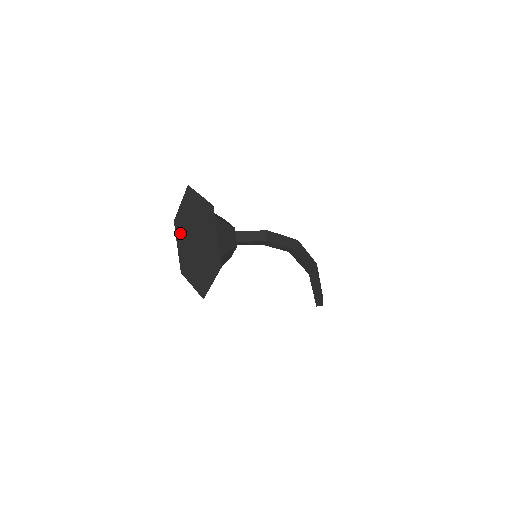
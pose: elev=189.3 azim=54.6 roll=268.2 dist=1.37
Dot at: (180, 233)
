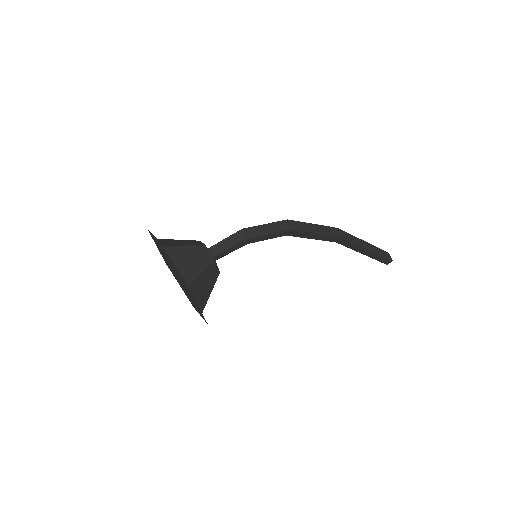
Dot at: (172, 272)
